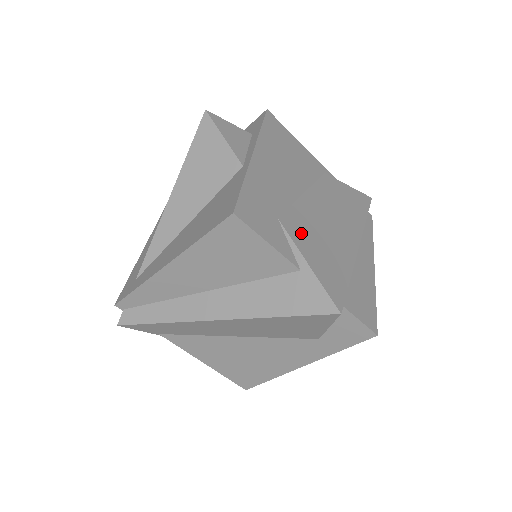
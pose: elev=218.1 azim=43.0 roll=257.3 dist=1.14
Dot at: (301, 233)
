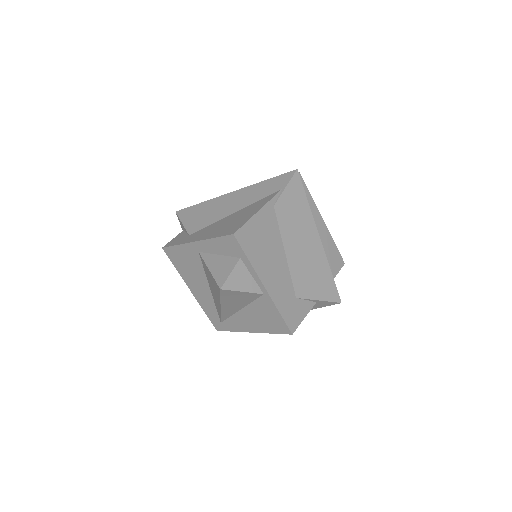
Dot at: (306, 287)
